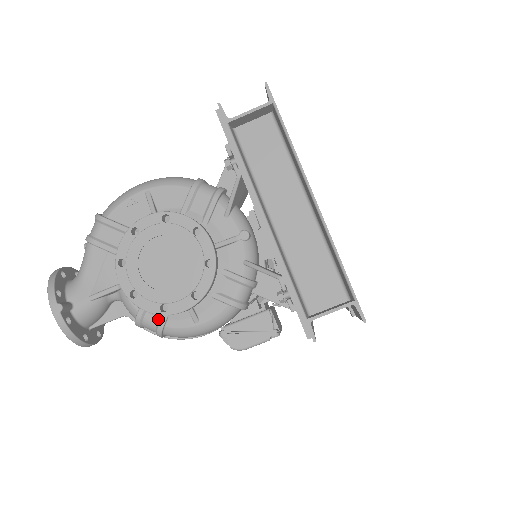
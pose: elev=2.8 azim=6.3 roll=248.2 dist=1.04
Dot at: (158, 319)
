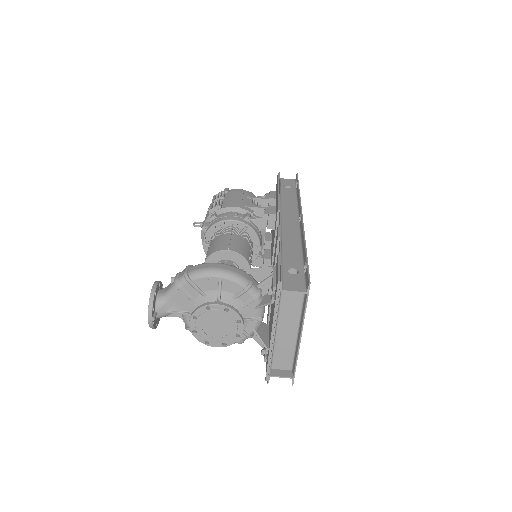
Dot at: occluded
